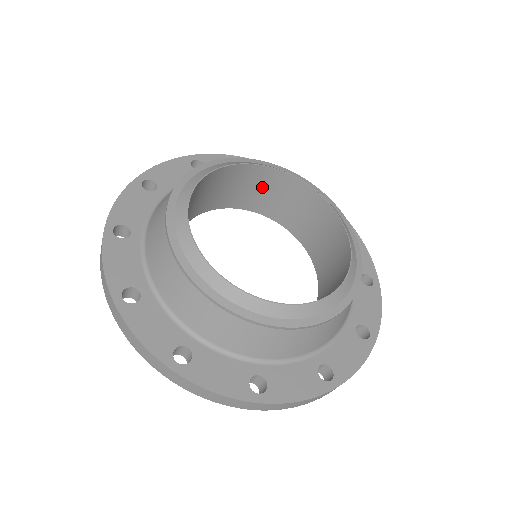
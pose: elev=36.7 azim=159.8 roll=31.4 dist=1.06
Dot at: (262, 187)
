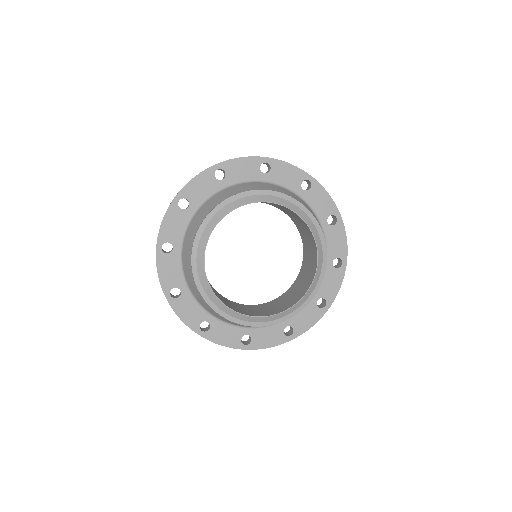
Dot at: (292, 214)
